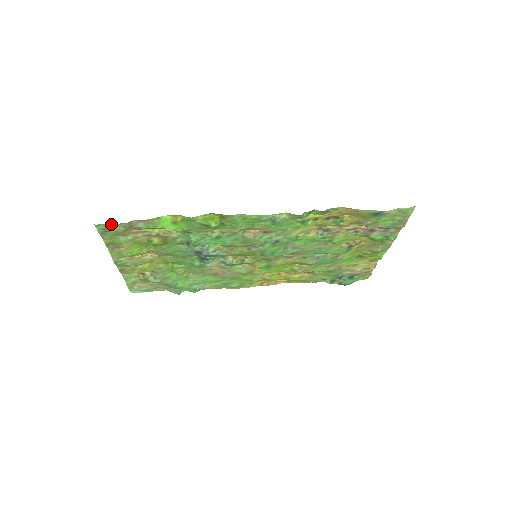
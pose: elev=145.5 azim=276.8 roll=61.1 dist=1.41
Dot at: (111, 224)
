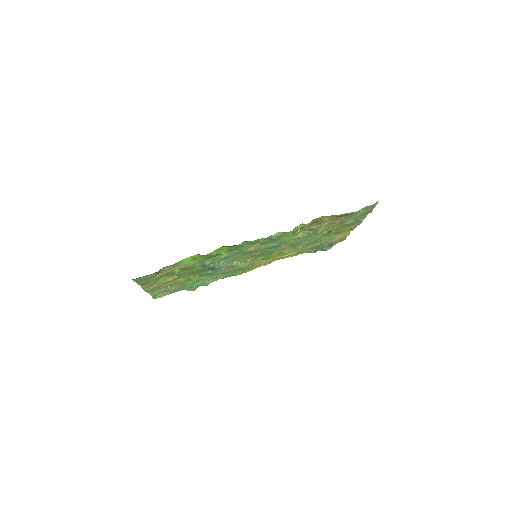
Dot at: (145, 276)
